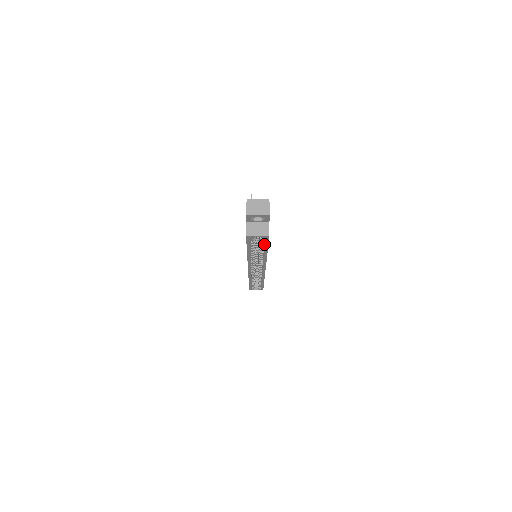
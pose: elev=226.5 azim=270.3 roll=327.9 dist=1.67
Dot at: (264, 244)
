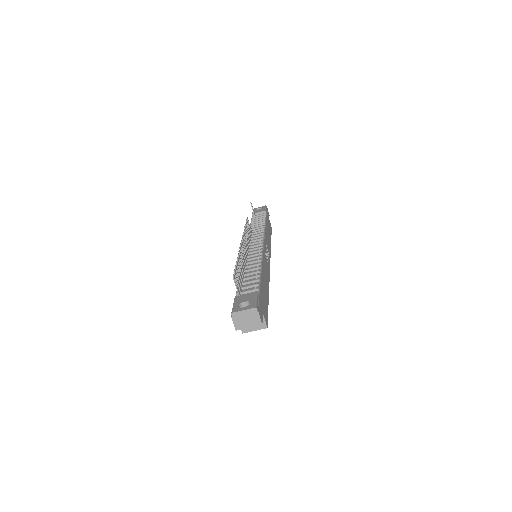
Dot at: occluded
